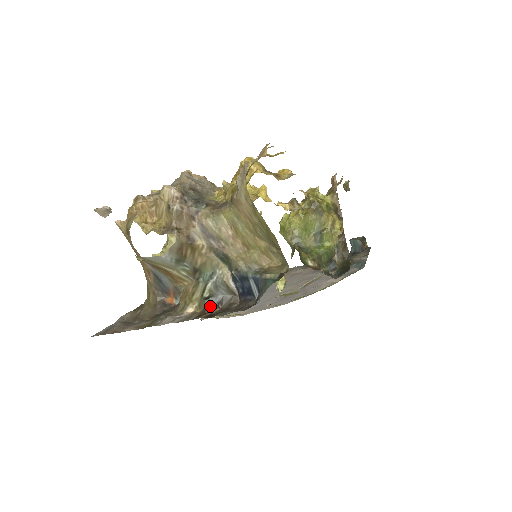
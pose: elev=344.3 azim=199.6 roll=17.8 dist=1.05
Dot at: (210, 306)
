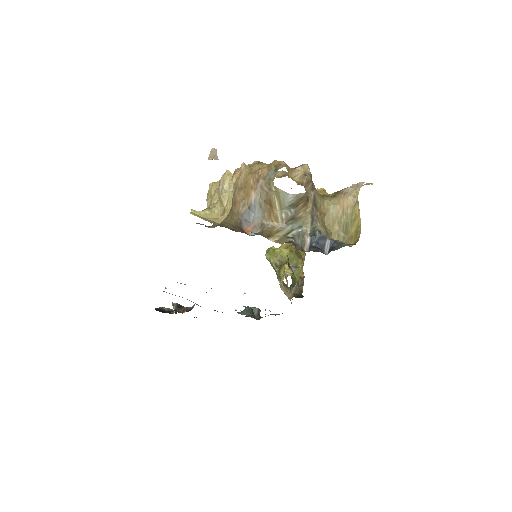
Dot at: (294, 242)
